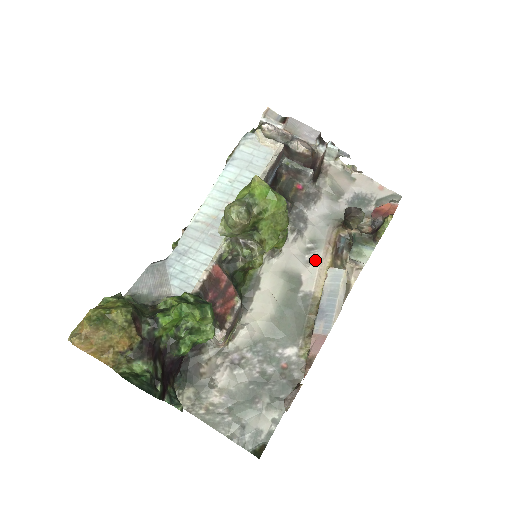
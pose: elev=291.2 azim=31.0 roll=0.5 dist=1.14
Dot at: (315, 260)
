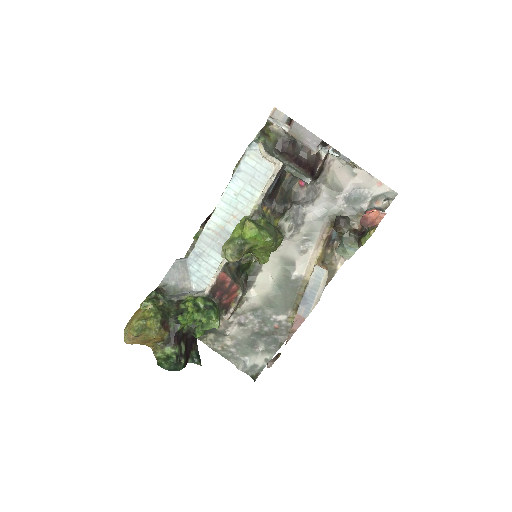
Dot at: (308, 250)
